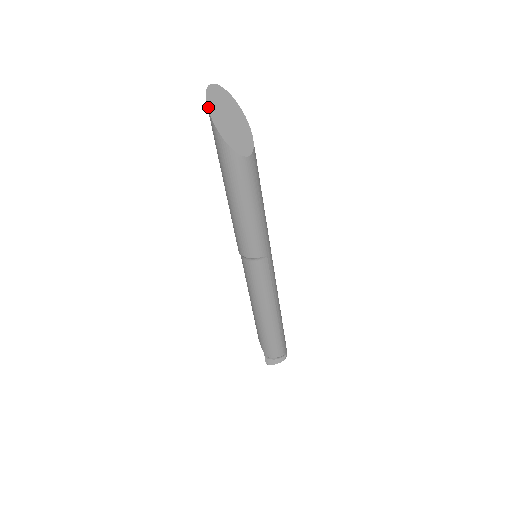
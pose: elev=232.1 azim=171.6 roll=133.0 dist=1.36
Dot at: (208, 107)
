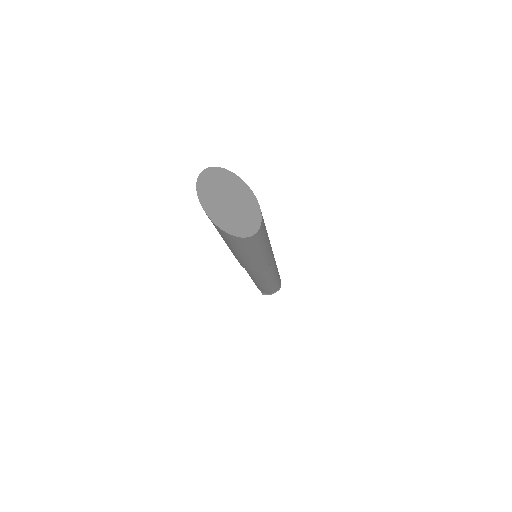
Dot at: (203, 207)
